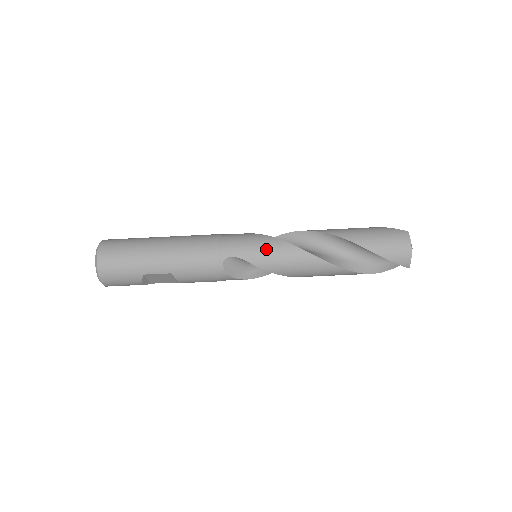
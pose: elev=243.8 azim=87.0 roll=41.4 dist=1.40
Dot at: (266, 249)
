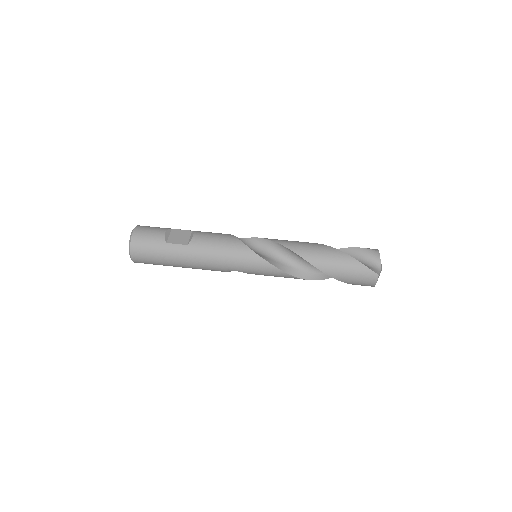
Dot at: occluded
